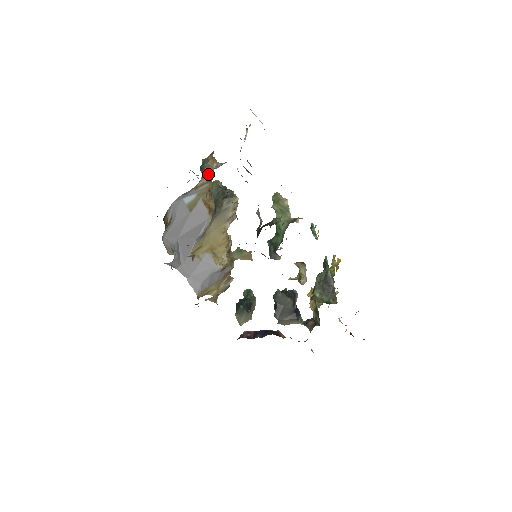
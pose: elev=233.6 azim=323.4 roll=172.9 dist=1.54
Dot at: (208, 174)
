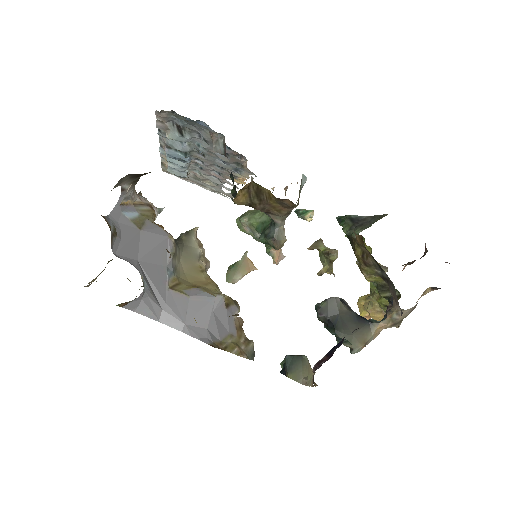
Dot at: (144, 200)
